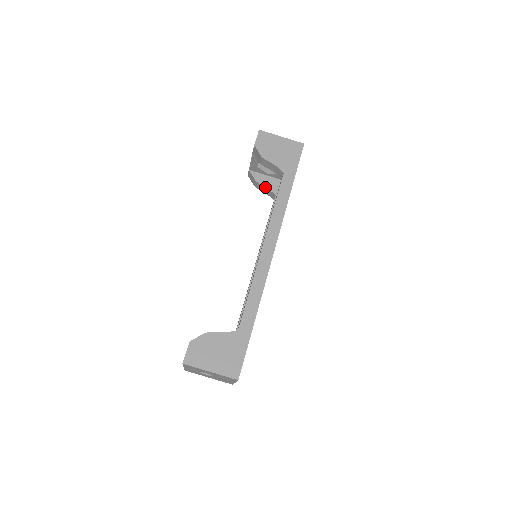
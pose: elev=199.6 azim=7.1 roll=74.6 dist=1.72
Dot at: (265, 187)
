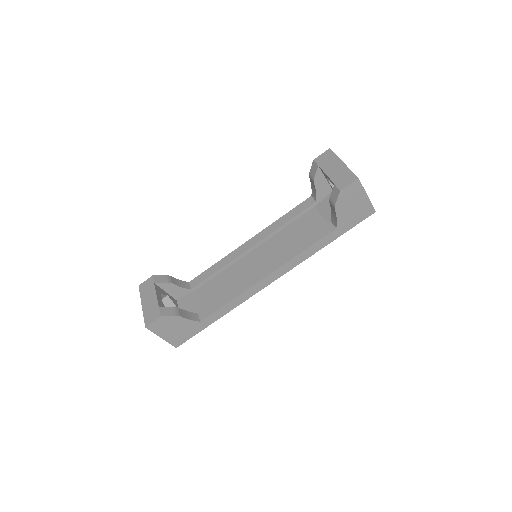
Dot at: (315, 189)
